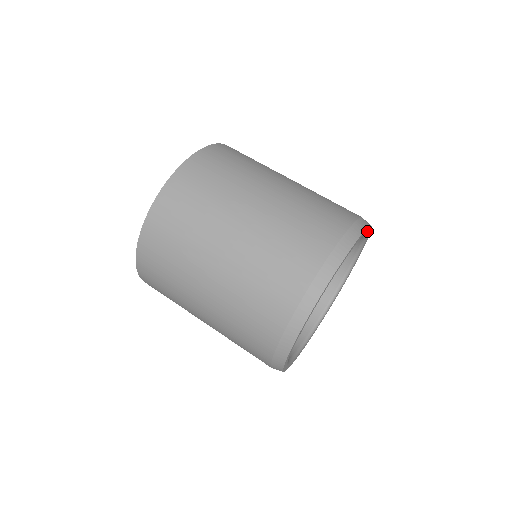
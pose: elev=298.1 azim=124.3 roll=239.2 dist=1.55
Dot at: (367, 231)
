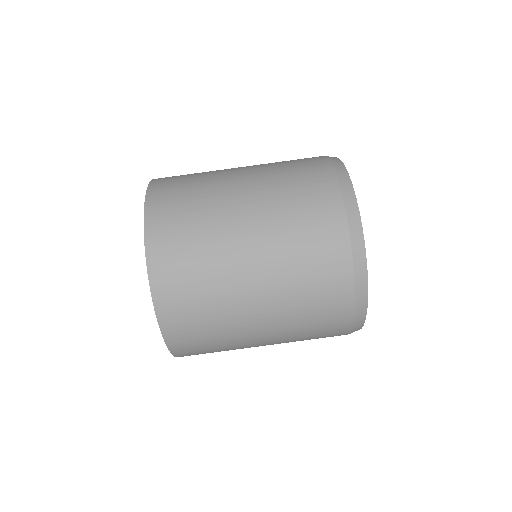
Dot at: occluded
